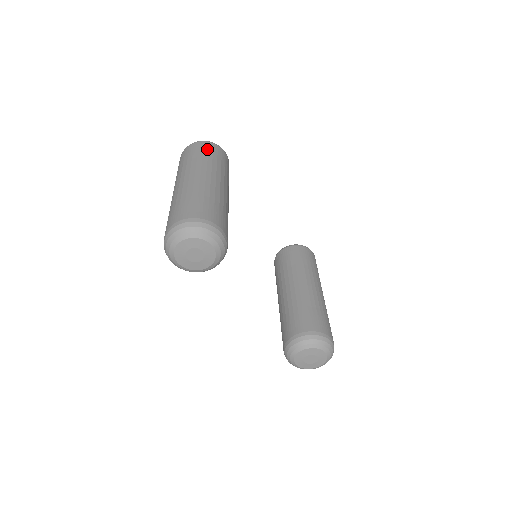
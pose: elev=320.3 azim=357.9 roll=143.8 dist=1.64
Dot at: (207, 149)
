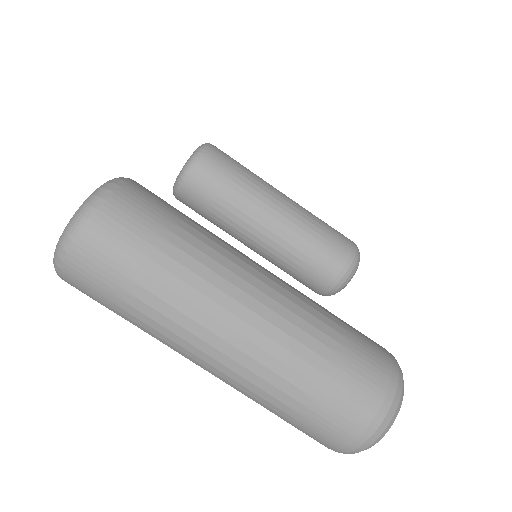
Dot at: (141, 228)
